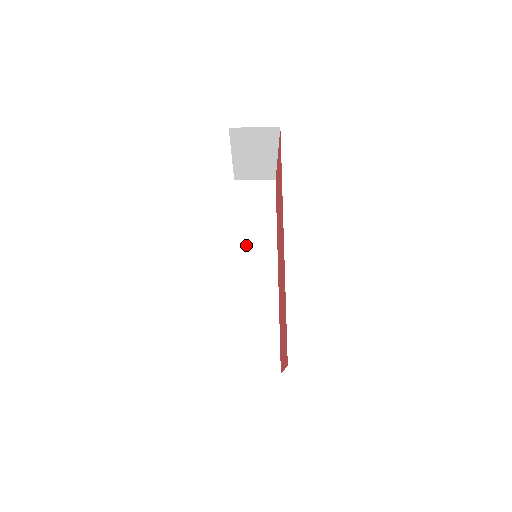
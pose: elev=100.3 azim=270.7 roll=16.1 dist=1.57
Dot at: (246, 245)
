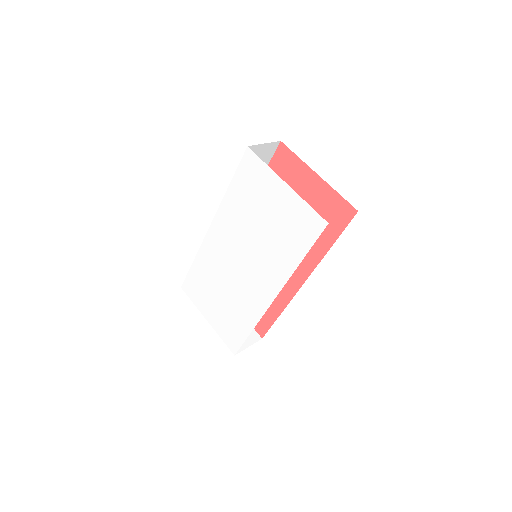
Dot at: occluded
